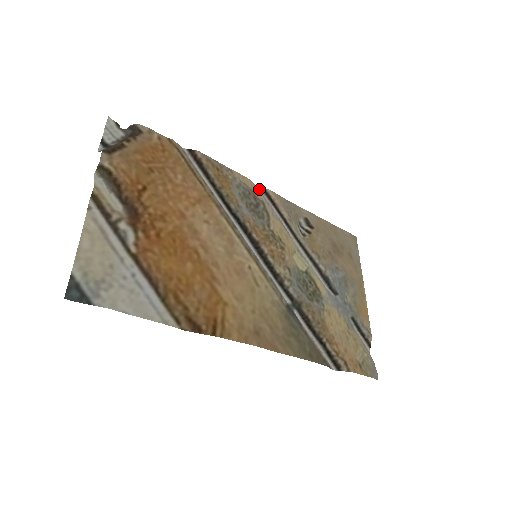
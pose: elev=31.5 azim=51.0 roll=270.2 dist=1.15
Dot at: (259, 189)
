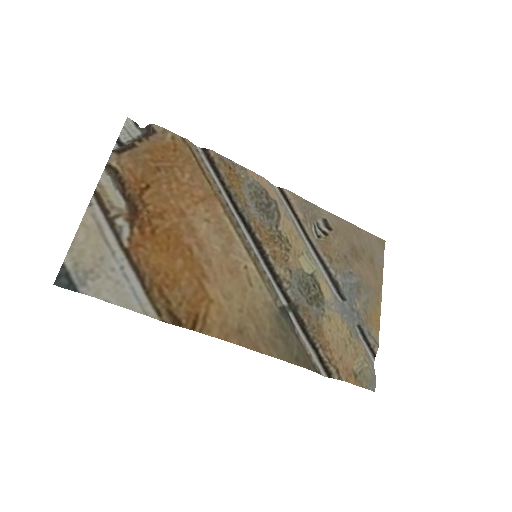
Dot at: (275, 188)
